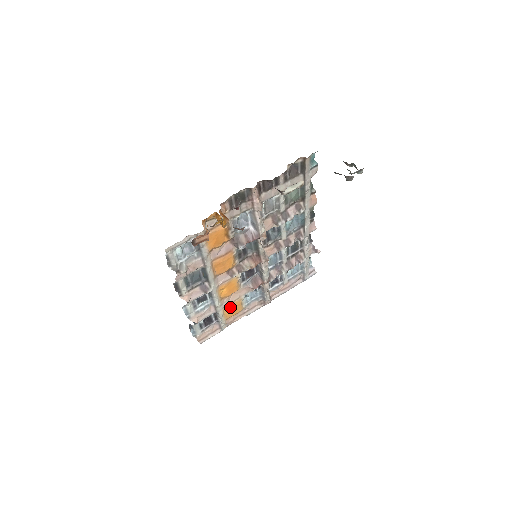
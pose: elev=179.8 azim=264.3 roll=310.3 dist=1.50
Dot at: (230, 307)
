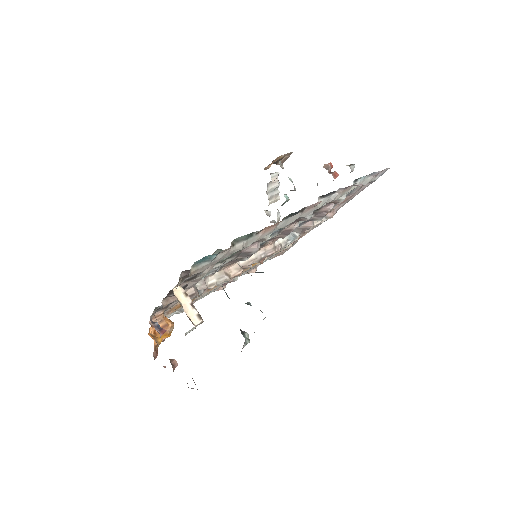
Dot at: occluded
